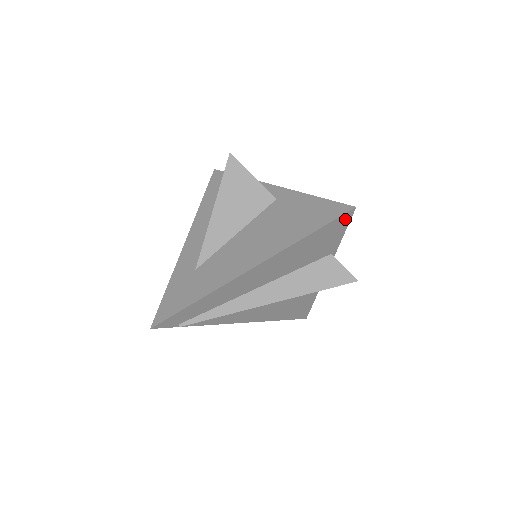
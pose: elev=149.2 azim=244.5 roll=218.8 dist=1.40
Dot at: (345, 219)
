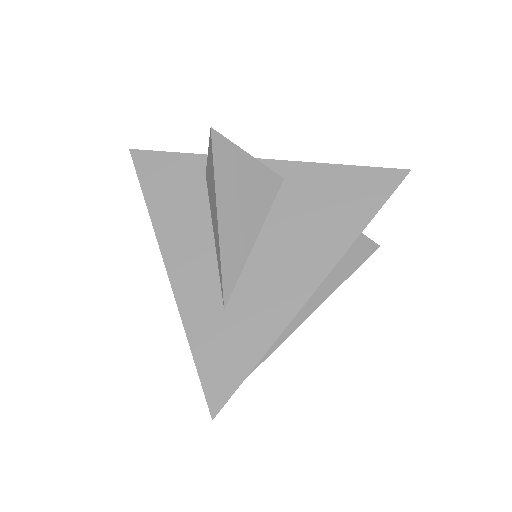
Dot at: occluded
